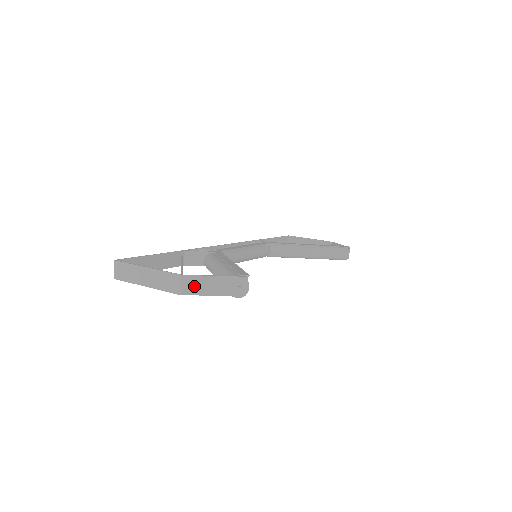
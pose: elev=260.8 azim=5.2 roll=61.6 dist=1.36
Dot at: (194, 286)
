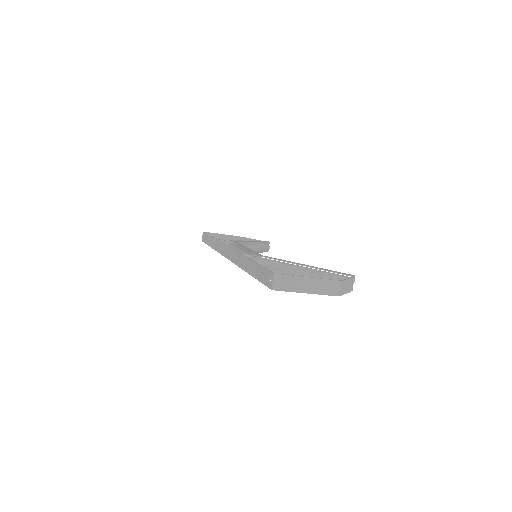
Dot at: (343, 288)
